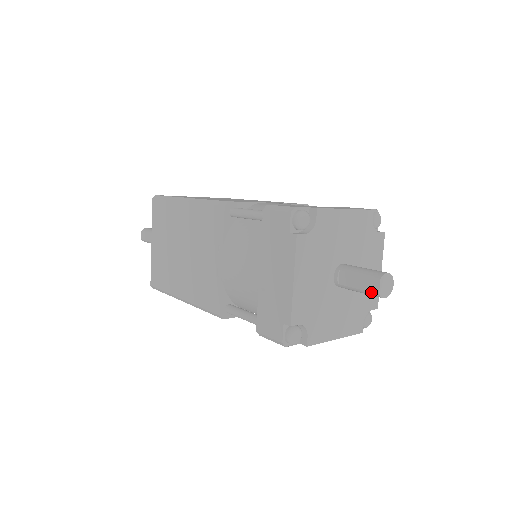
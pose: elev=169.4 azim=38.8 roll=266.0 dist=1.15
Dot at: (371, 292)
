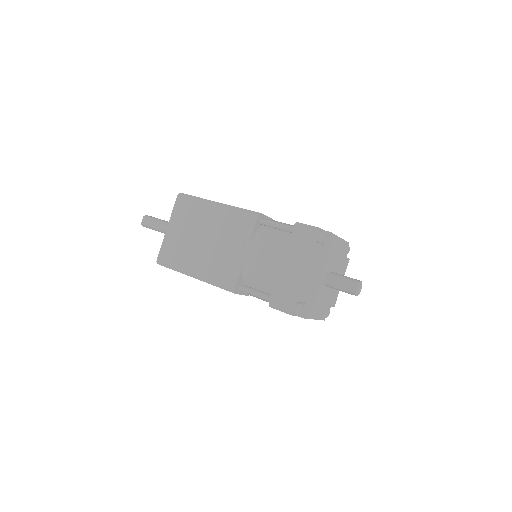
Dot at: (350, 291)
